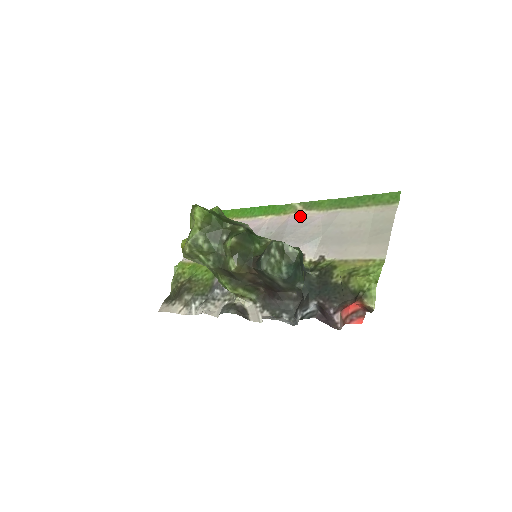
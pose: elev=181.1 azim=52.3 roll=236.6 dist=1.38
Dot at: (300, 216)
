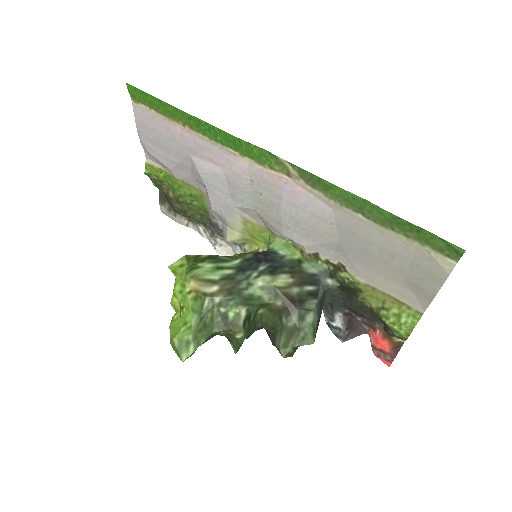
Dot at: (298, 189)
